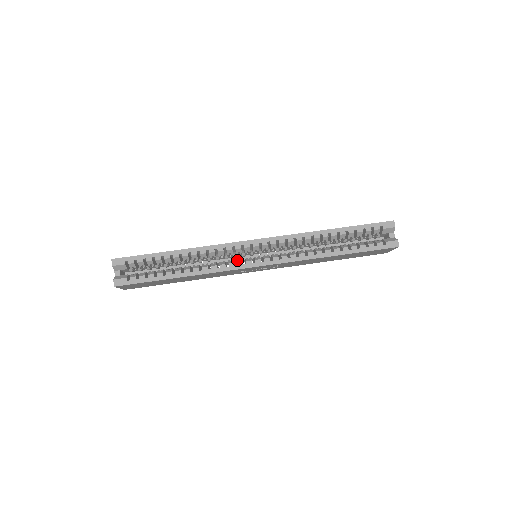
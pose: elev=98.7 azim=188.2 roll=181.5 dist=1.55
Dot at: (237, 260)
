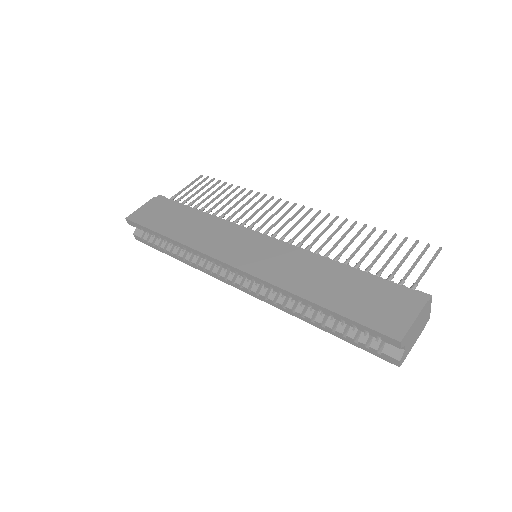
Dot at: (221, 270)
